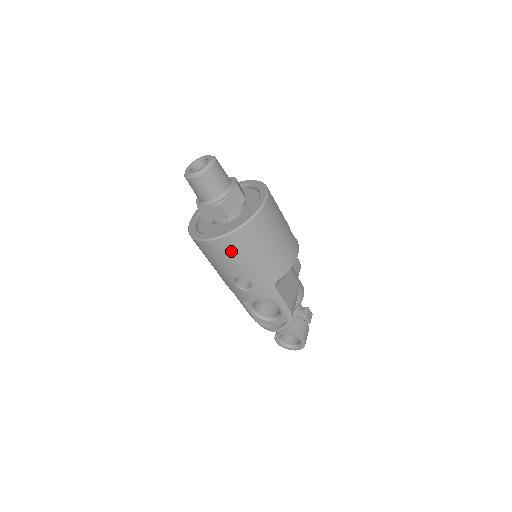
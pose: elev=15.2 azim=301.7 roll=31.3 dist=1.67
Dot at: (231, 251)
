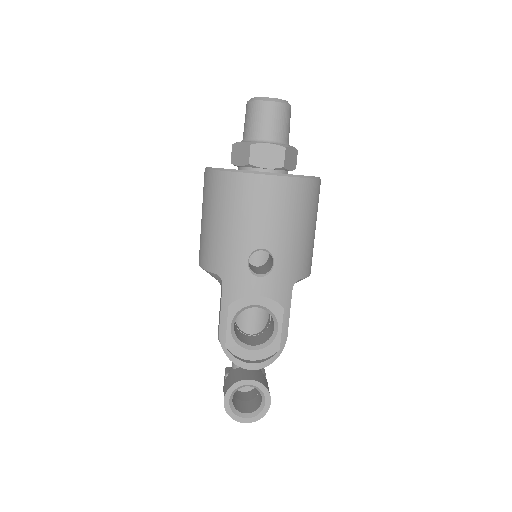
Dot at: (282, 202)
